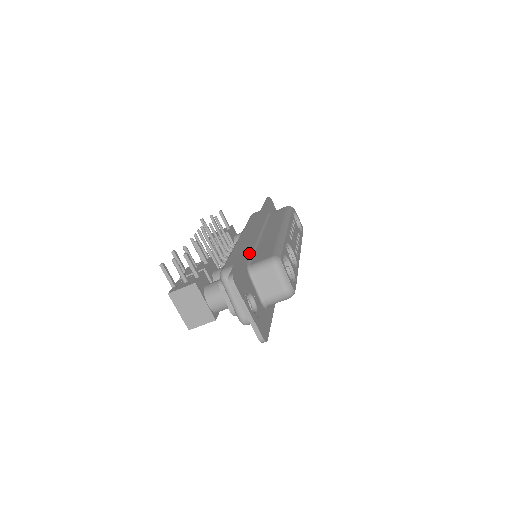
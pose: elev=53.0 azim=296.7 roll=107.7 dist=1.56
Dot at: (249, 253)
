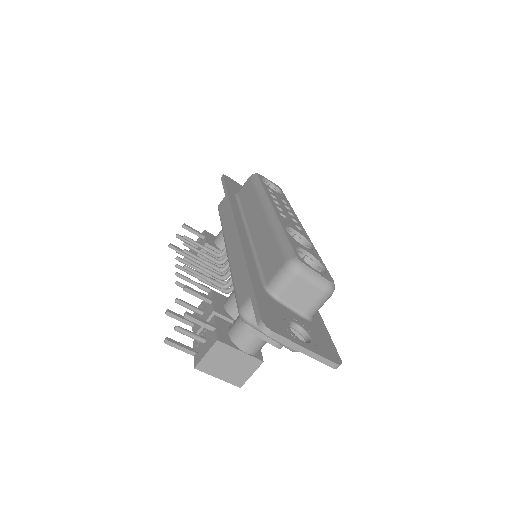
Dot at: (254, 269)
